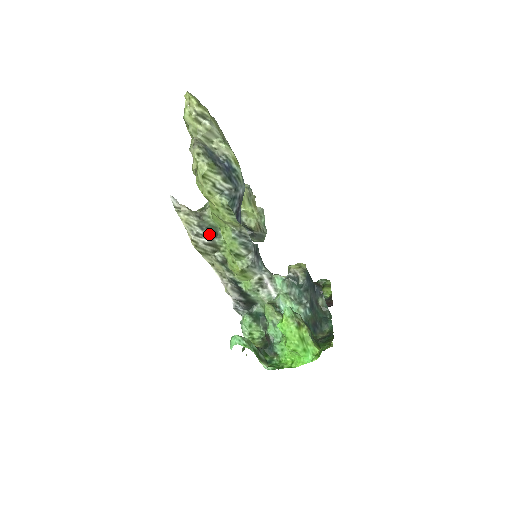
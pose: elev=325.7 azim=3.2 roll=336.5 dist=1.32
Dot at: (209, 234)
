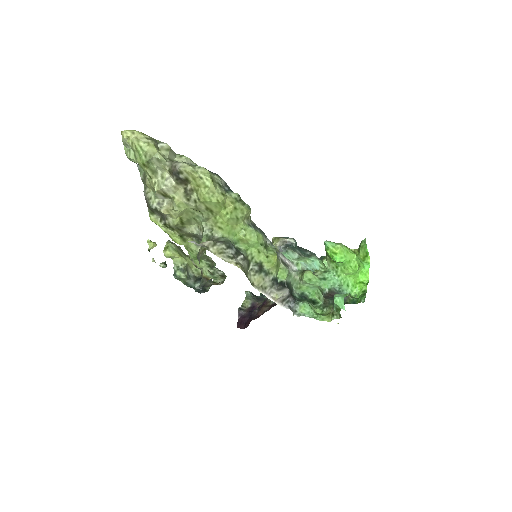
Dot at: (236, 251)
